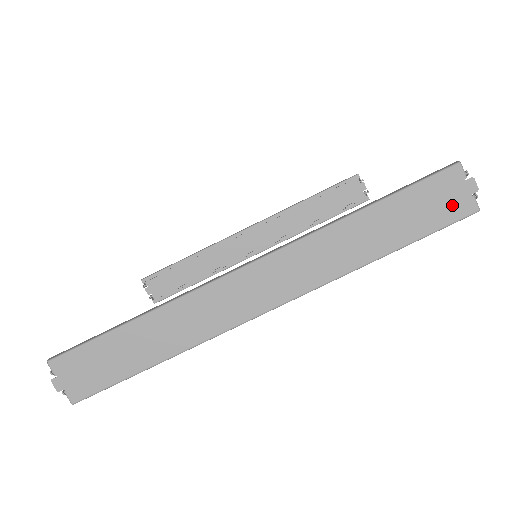
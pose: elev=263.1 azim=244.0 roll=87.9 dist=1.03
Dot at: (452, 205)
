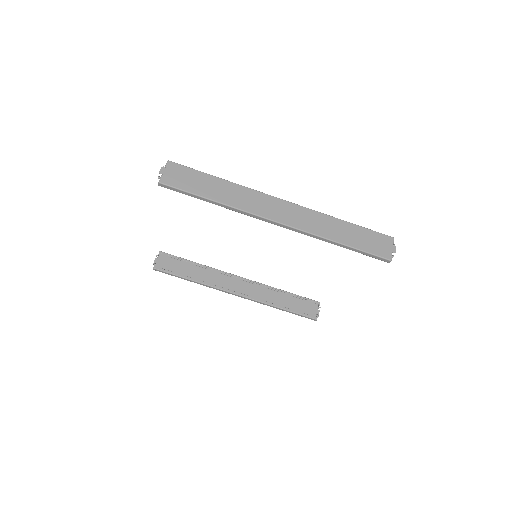
Dot at: (381, 249)
